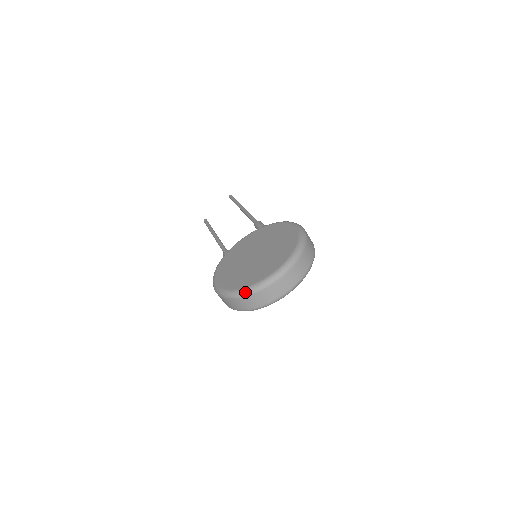
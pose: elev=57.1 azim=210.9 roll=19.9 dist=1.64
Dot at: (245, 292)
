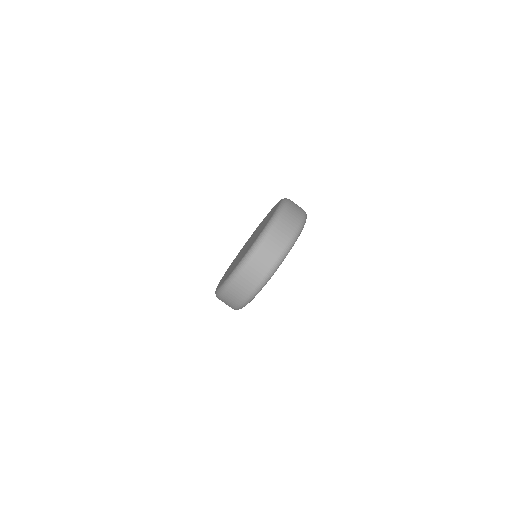
Dot at: (237, 269)
